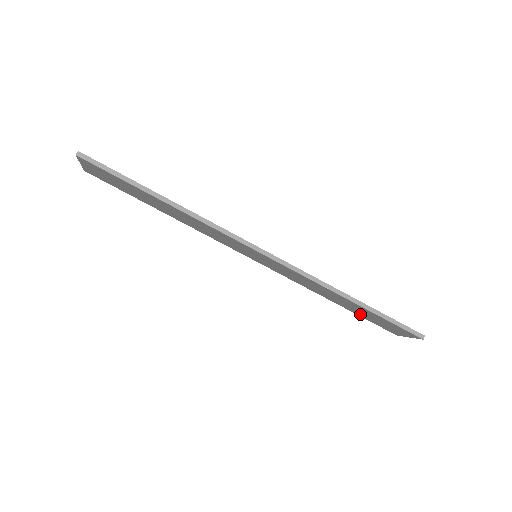
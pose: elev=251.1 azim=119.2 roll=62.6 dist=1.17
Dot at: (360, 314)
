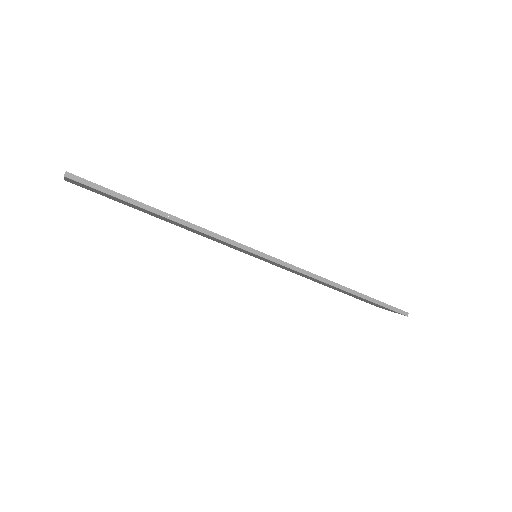
Dot at: occluded
